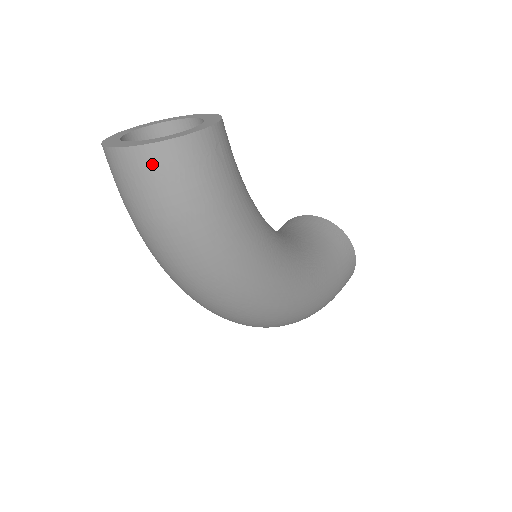
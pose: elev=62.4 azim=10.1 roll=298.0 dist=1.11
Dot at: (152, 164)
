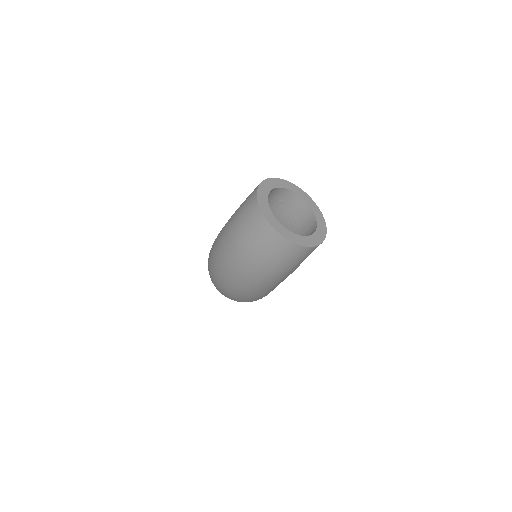
Dot at: (280, 247)
